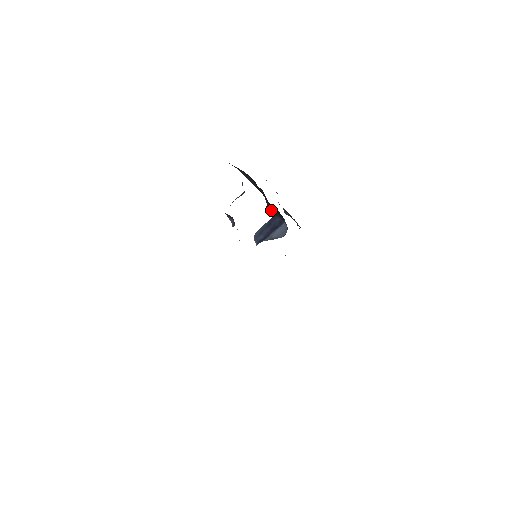
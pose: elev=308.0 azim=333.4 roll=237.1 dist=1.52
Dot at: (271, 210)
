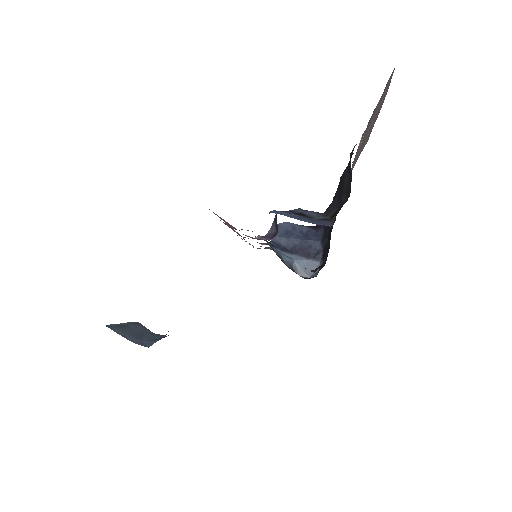
Dot at: occluded
